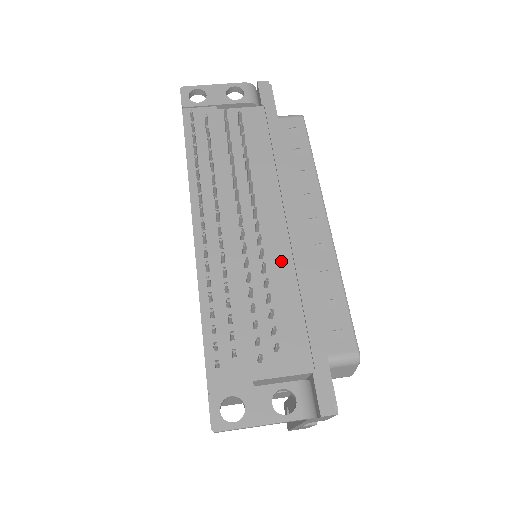
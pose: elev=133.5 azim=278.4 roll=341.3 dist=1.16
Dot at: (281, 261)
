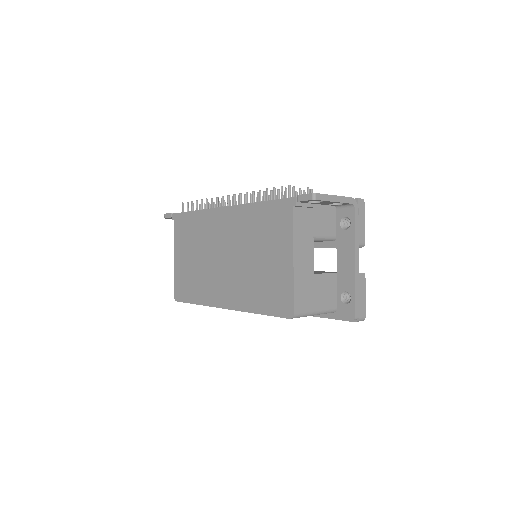
Dot at: occluded
